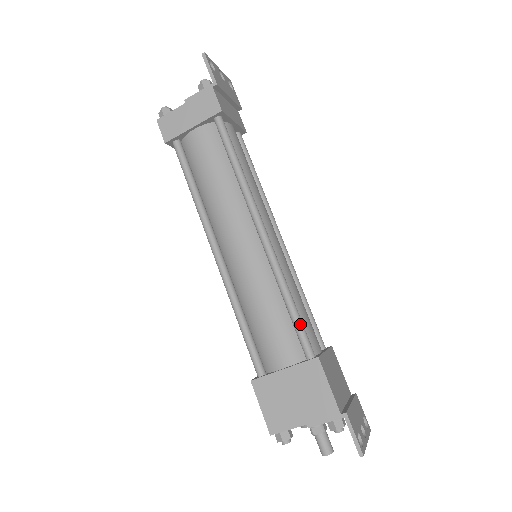
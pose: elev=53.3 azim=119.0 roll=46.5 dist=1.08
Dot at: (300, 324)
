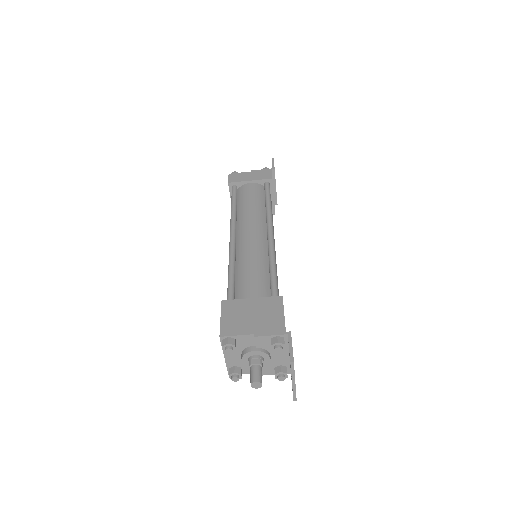
Dot at: (276, 280)
